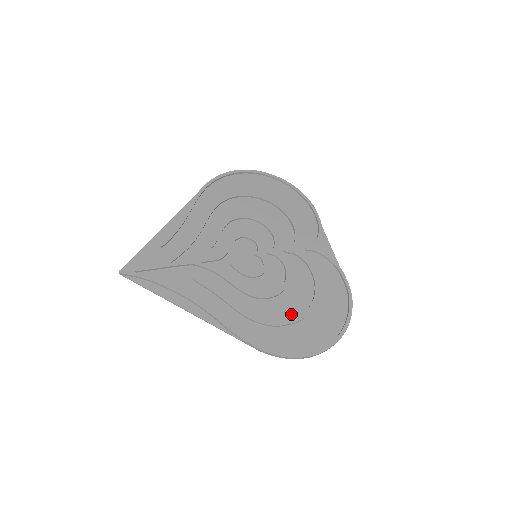
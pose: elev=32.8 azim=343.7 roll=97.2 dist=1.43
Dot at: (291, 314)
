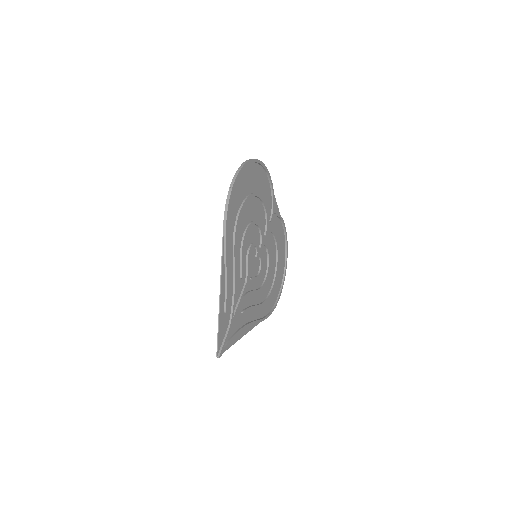
Dot at: (272, 278)
